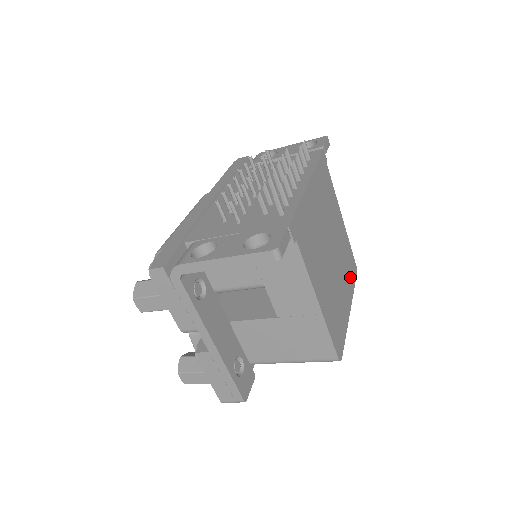
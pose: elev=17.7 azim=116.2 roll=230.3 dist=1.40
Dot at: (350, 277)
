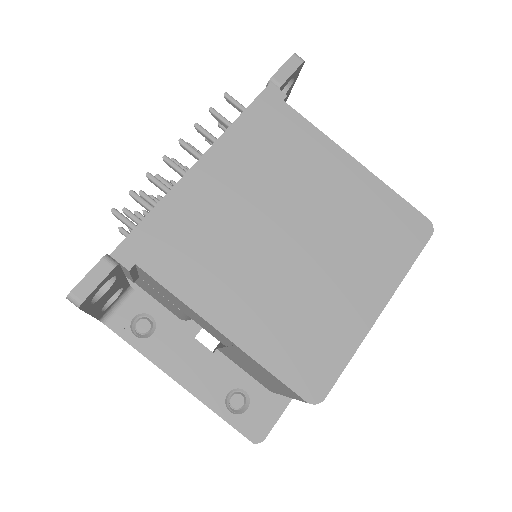
Dot at: (390, 251)
